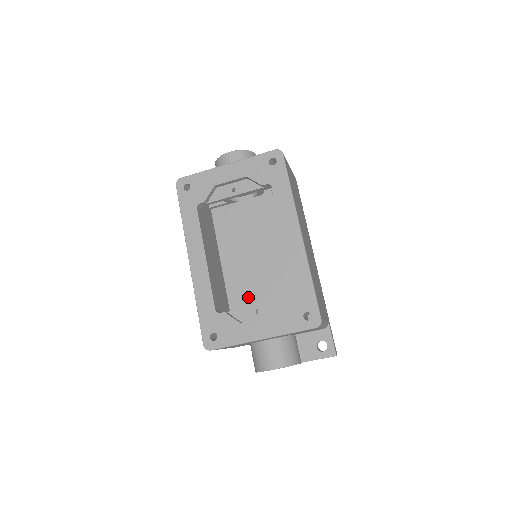
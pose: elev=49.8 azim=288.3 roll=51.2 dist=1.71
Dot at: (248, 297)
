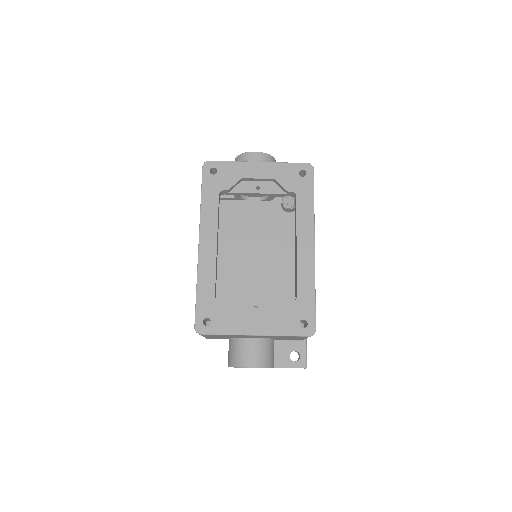
Dot at: (234, 293)
